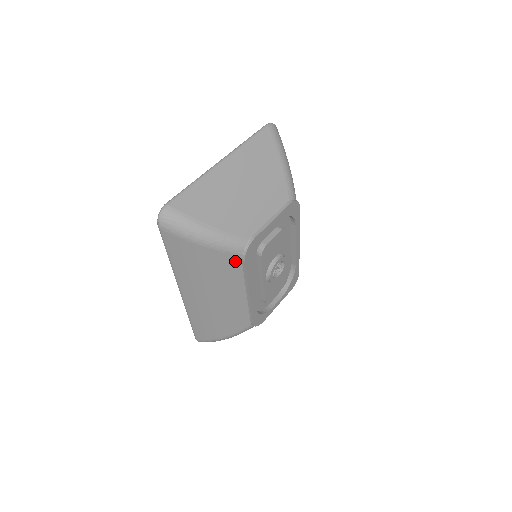
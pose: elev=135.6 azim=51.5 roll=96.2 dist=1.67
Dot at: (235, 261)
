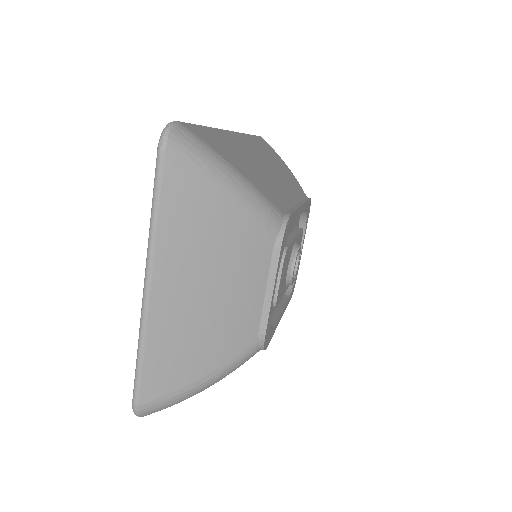
Dot at: occluded
